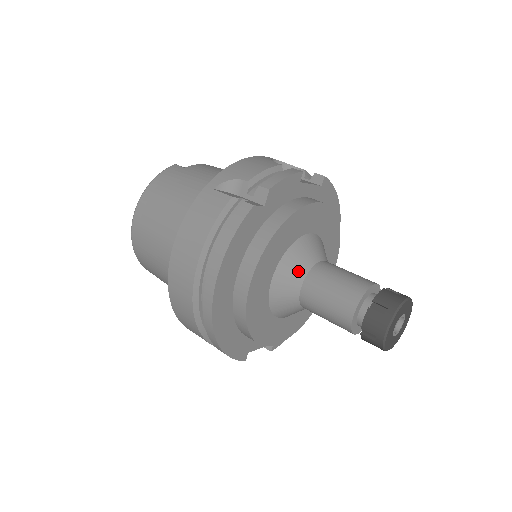
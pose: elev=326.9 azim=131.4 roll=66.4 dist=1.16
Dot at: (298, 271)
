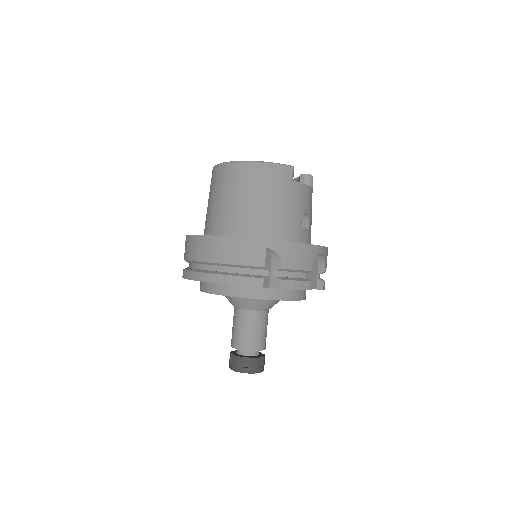
Dot at: (249, 306)
